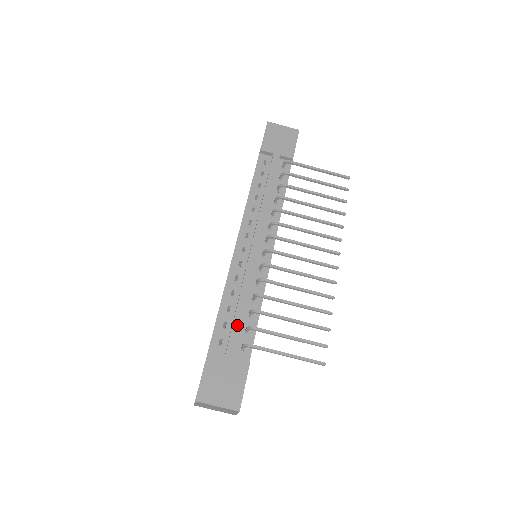
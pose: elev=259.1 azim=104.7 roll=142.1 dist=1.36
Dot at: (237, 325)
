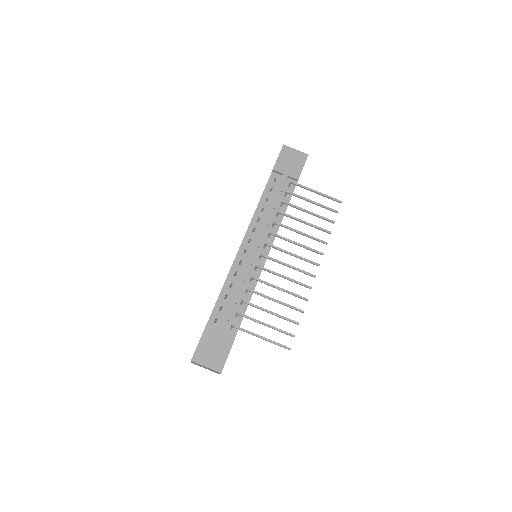
Dot at: (230, 310)
